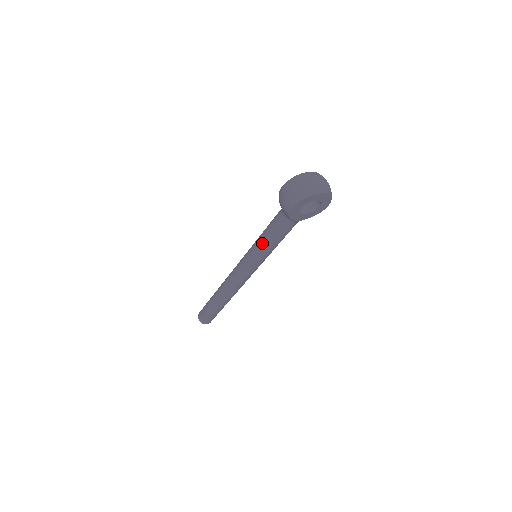
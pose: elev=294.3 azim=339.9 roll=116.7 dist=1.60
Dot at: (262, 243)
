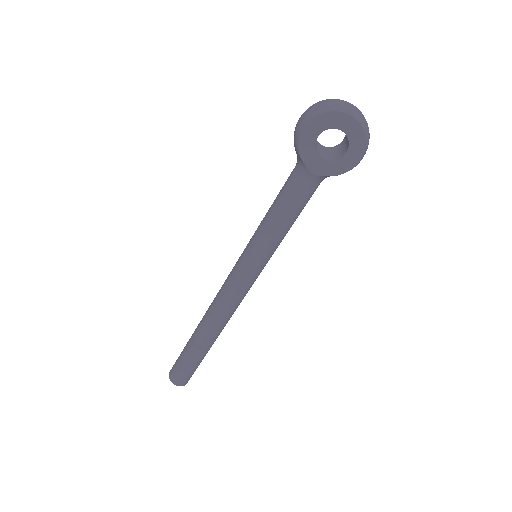
Dot at: (264, 220)
